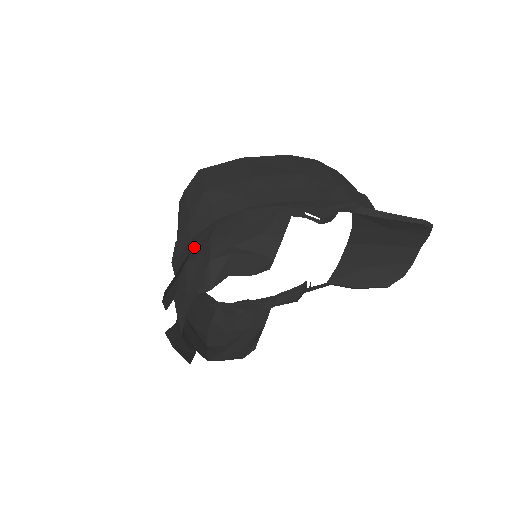
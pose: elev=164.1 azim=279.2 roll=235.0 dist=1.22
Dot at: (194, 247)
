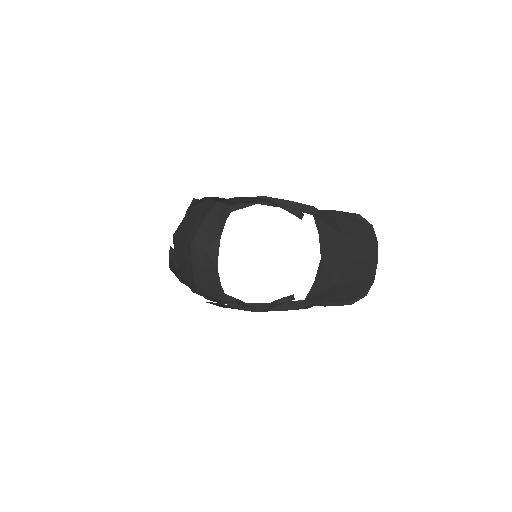
Dot at: (213, 215)
